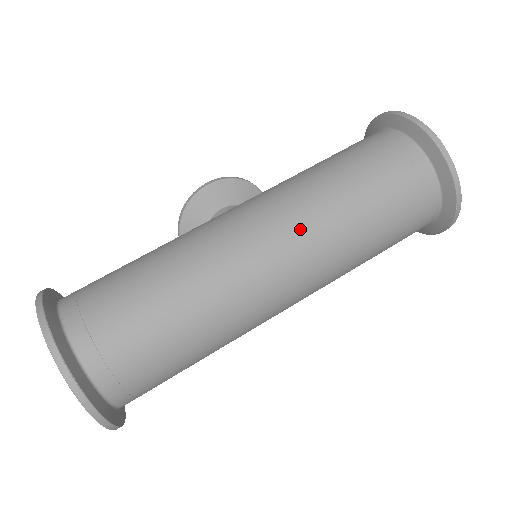
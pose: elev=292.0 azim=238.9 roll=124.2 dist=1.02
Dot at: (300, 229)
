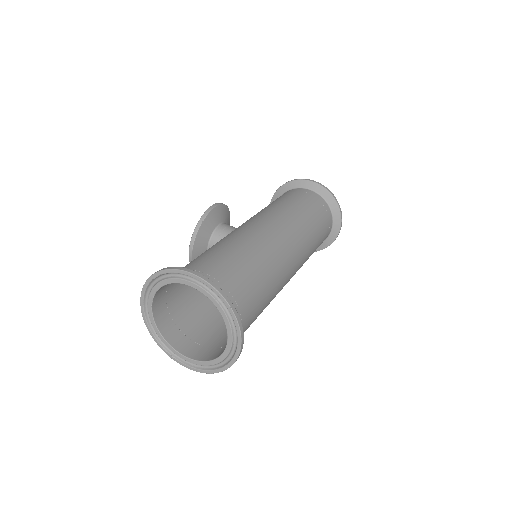
Dot at: (299, 237)
